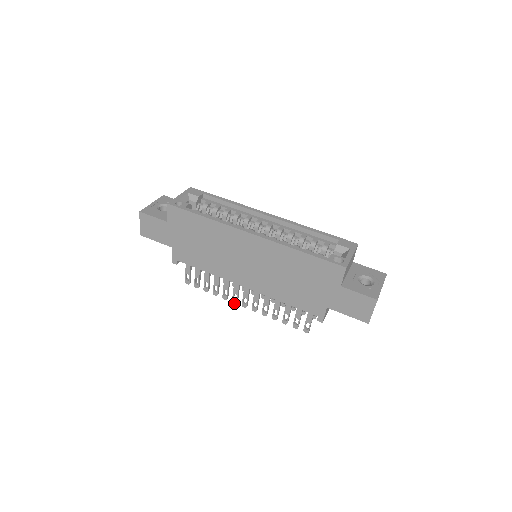
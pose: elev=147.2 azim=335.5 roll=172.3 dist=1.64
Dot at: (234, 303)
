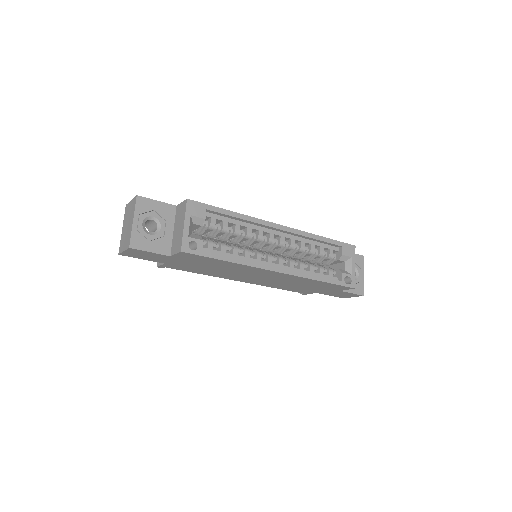
Dot at: occluded
